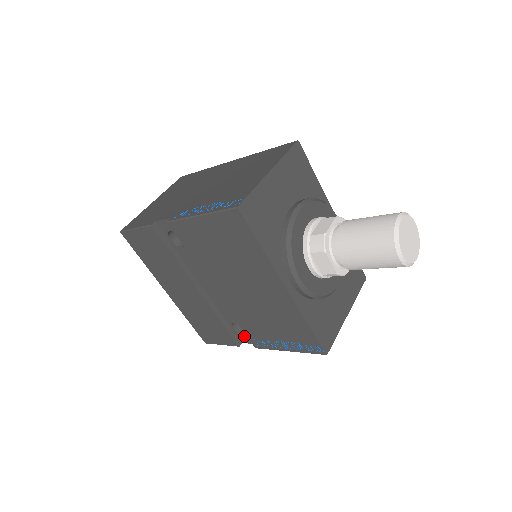
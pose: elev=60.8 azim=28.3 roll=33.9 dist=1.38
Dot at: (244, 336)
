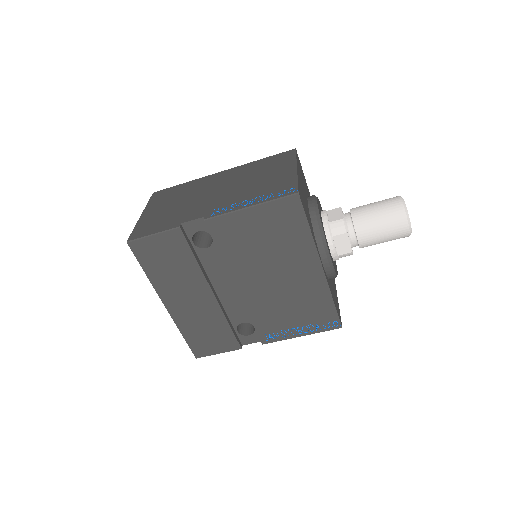
Dot at: (248, 336)
